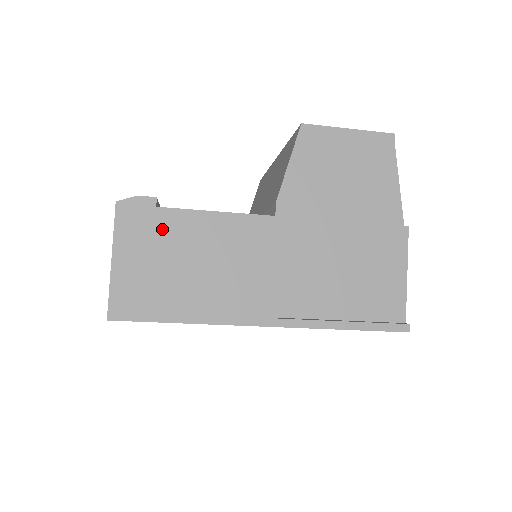
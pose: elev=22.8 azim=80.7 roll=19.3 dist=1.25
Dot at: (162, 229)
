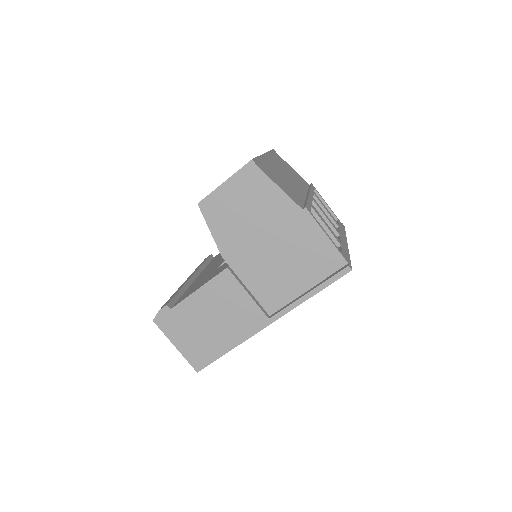
Dot at: (182, 317)
